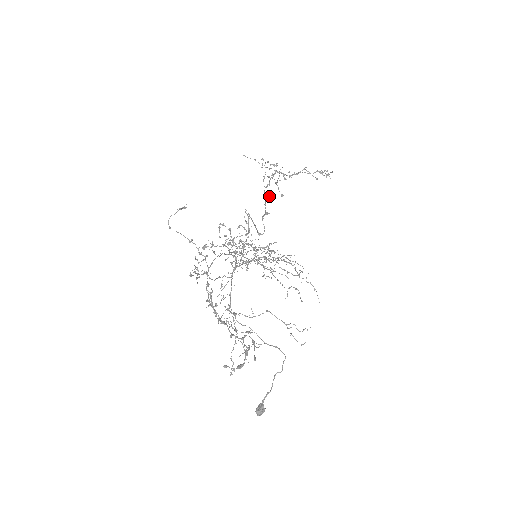
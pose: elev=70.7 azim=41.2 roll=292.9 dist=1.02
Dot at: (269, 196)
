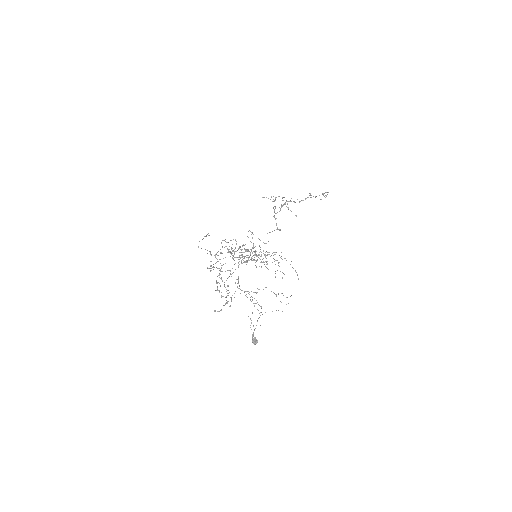
Dot at: occluded
